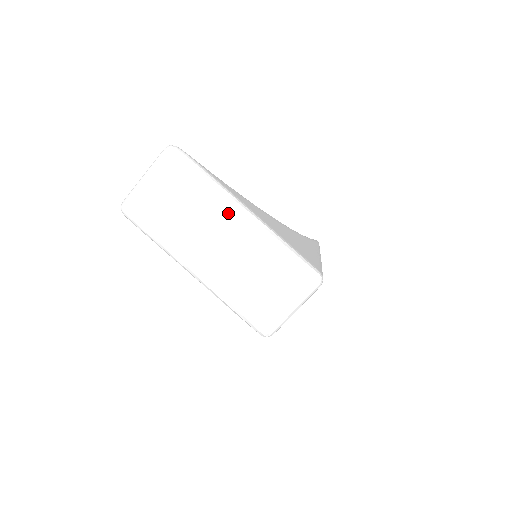
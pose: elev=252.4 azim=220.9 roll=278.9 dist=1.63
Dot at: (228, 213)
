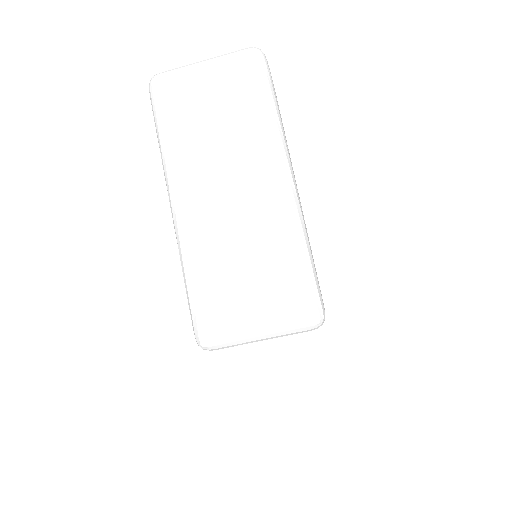
Dot at: (268, 162)
